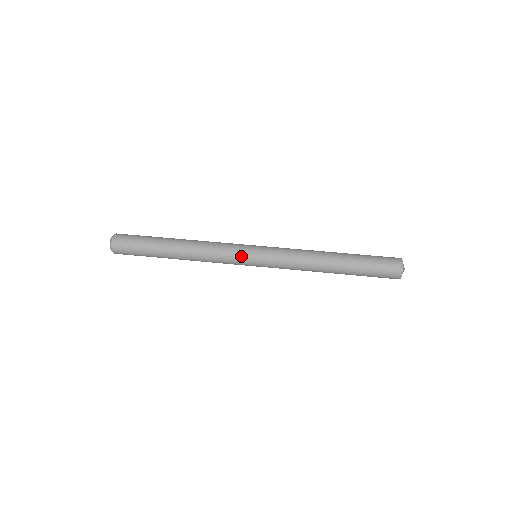
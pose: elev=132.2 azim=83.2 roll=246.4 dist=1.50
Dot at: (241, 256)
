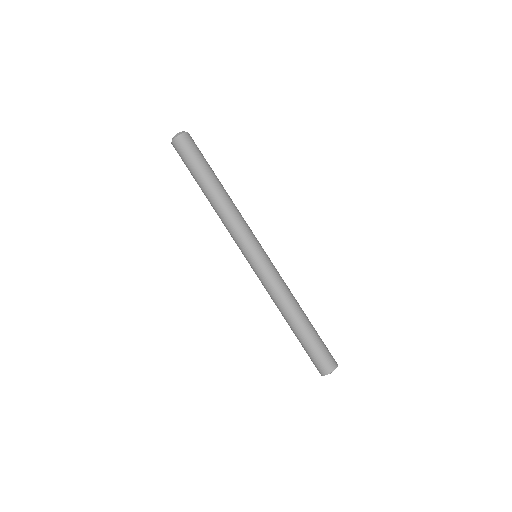
Dot at: (243, 249)
